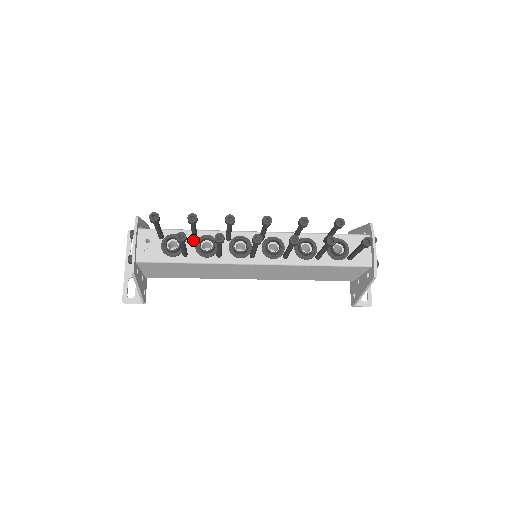
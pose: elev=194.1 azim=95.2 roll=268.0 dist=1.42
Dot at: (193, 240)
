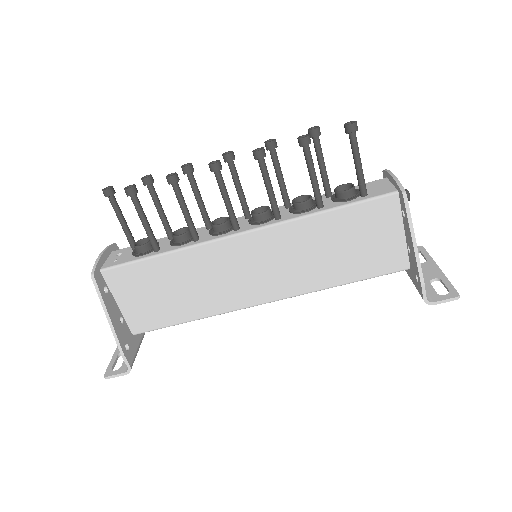
Dot at: (169, 240)
